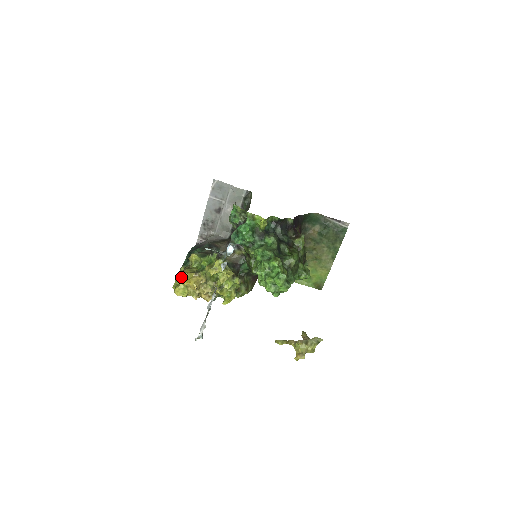
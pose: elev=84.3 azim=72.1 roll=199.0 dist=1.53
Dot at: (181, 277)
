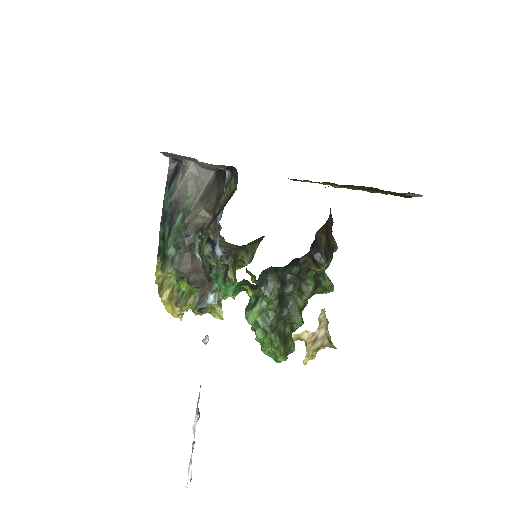
Dot at: (161, 276)
